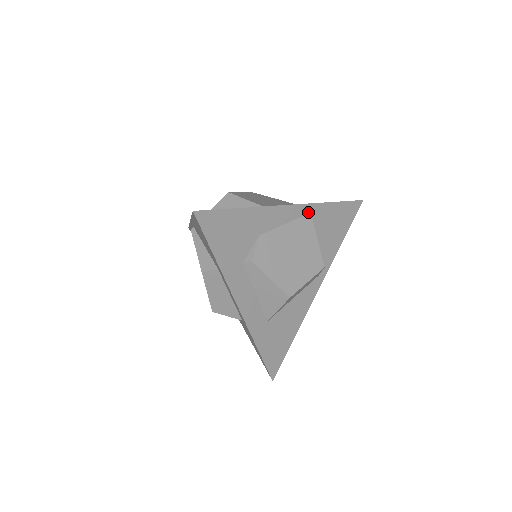
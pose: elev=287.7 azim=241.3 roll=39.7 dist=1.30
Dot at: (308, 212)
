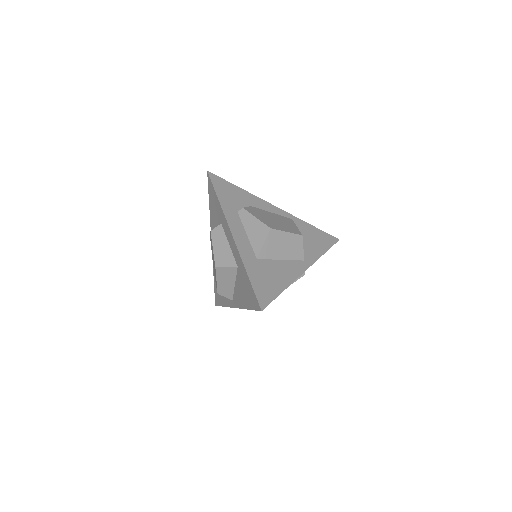
Dot at: (290, 218)
